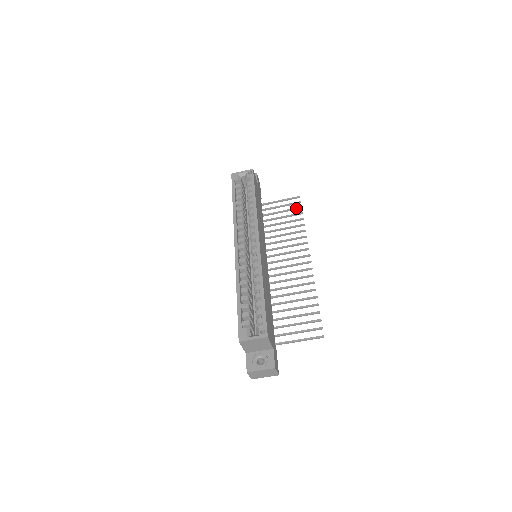
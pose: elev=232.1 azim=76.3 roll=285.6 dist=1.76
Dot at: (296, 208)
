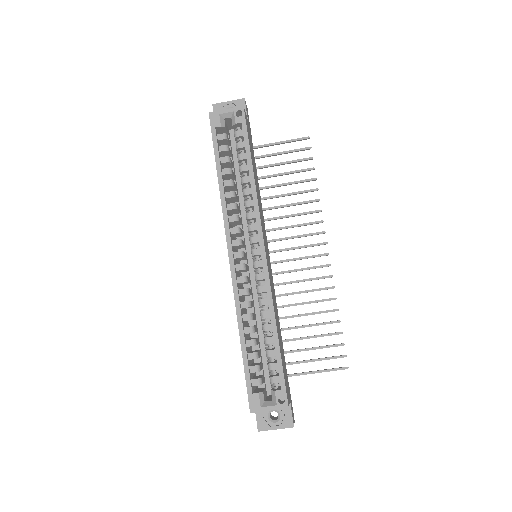
Dot at: (304, 159)
